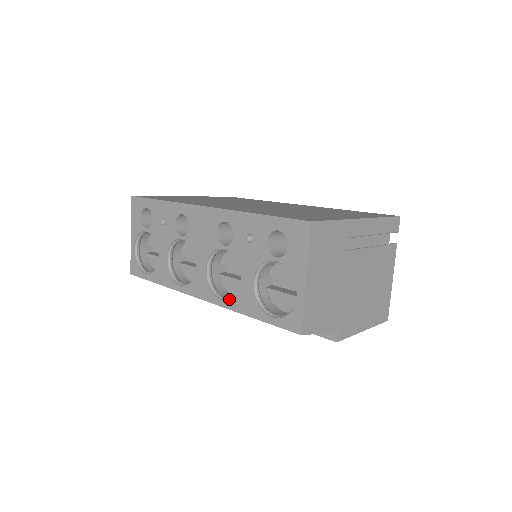
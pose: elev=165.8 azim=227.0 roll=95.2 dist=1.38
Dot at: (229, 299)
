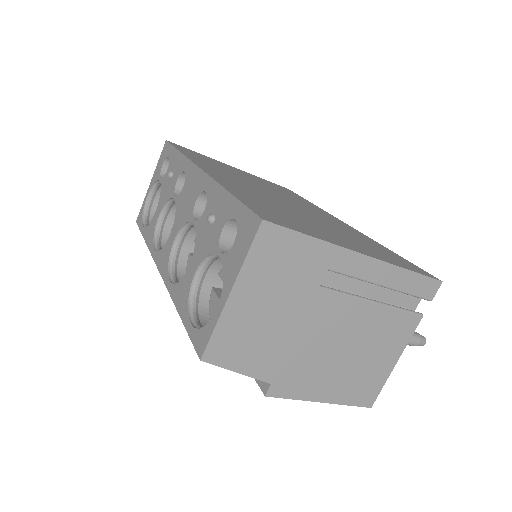
Dot at: (175, 283)
